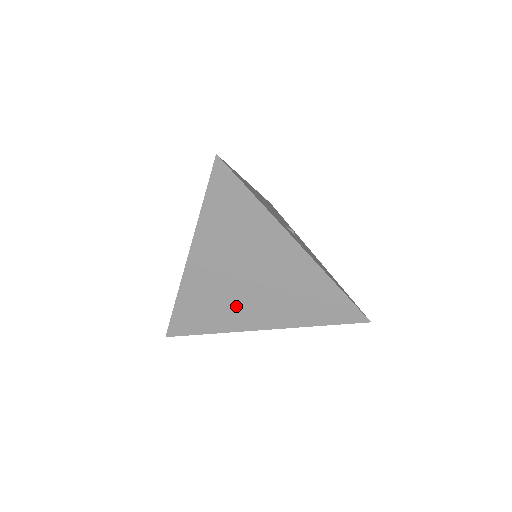
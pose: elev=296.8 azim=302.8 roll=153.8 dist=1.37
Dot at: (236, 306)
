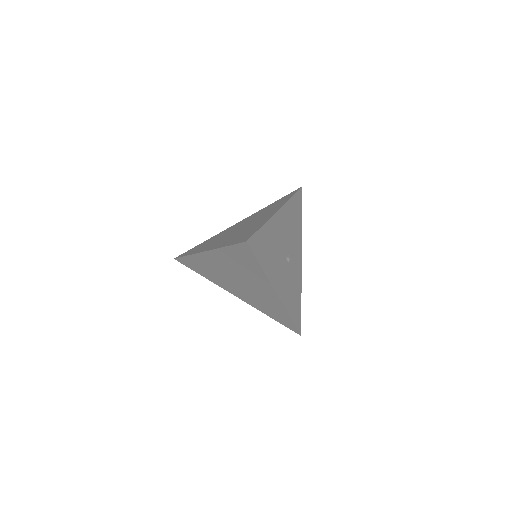
Dot at: (225, 281)
